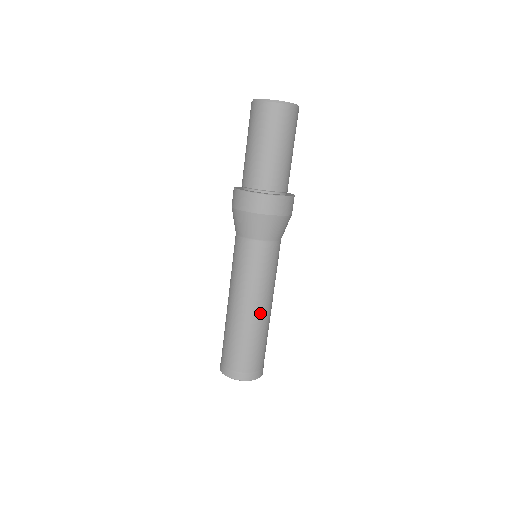
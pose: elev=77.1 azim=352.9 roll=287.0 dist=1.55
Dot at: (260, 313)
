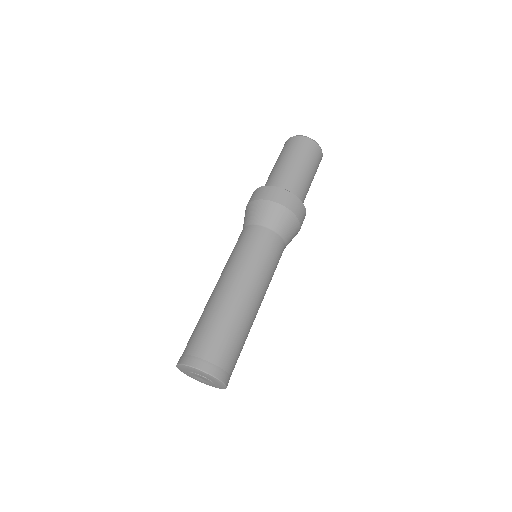
Dot at: (240, 294)
